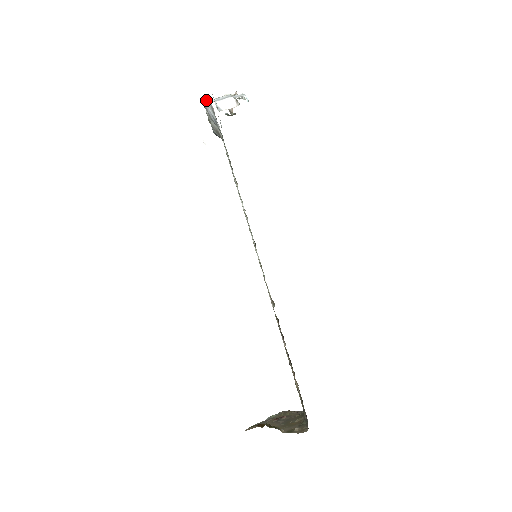
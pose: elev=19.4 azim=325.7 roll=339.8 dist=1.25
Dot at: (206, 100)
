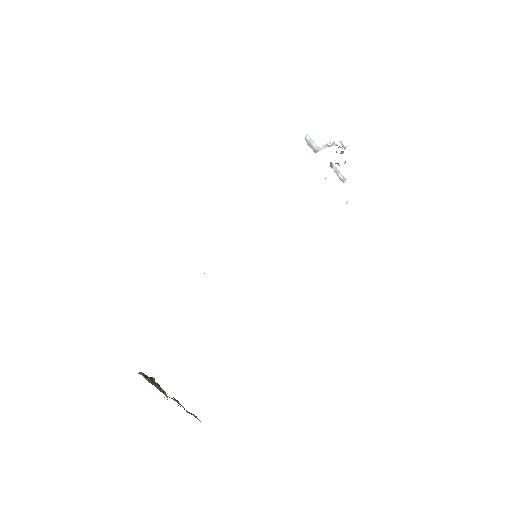
Dot at: occluded
